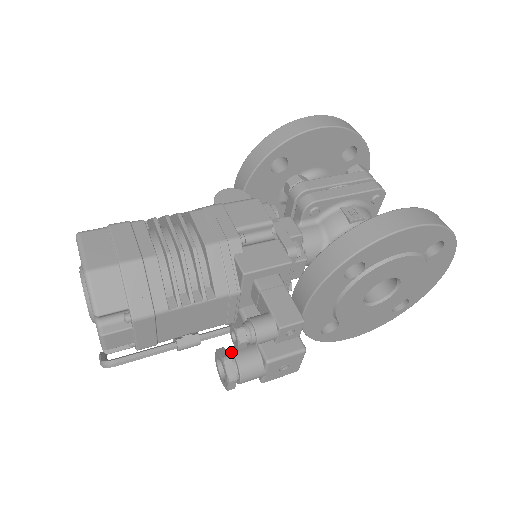
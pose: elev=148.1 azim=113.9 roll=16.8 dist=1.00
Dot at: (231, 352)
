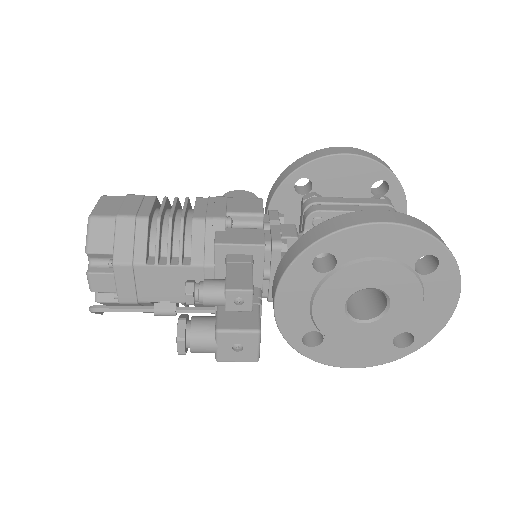
Dot at: (191, 318)
